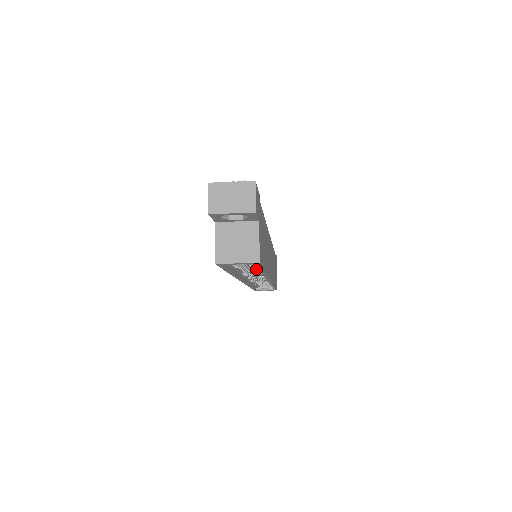
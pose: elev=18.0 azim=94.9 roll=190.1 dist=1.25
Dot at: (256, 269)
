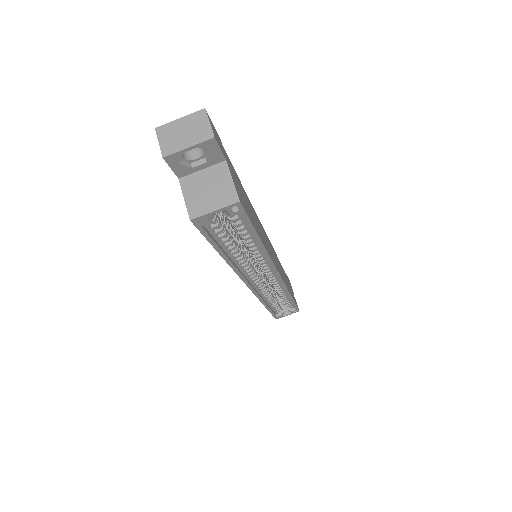
Dot at: (251, 245)
